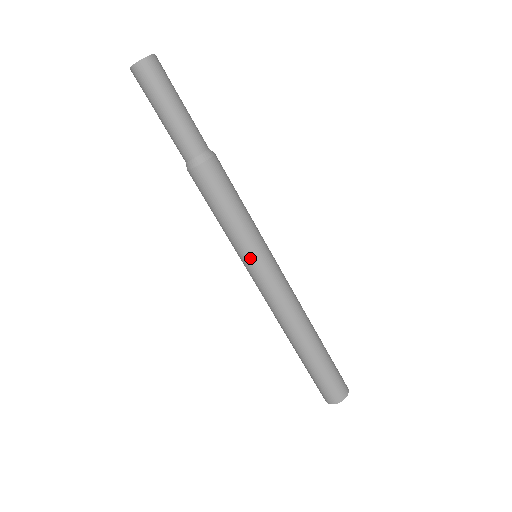
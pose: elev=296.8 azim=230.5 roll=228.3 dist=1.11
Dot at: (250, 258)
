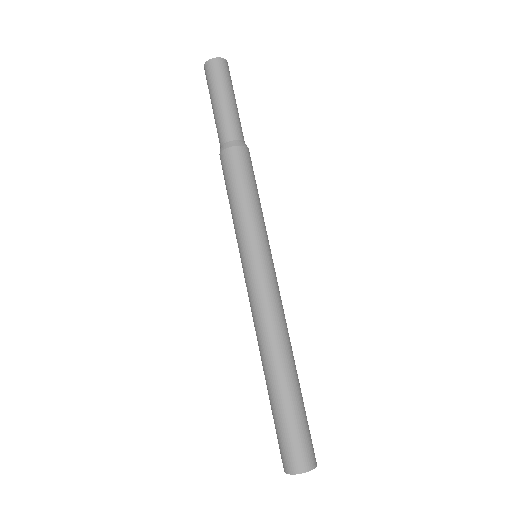
Dot at: (254, 247)
